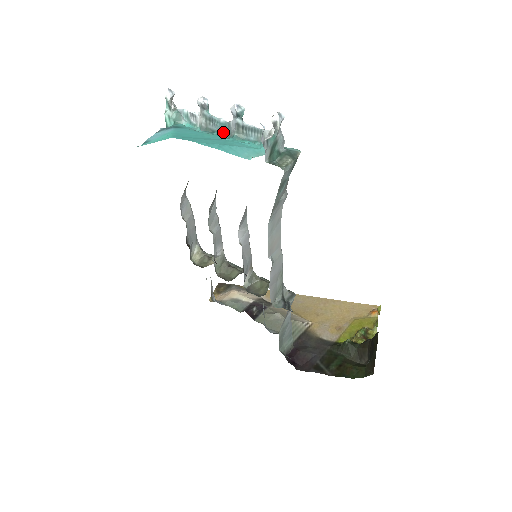
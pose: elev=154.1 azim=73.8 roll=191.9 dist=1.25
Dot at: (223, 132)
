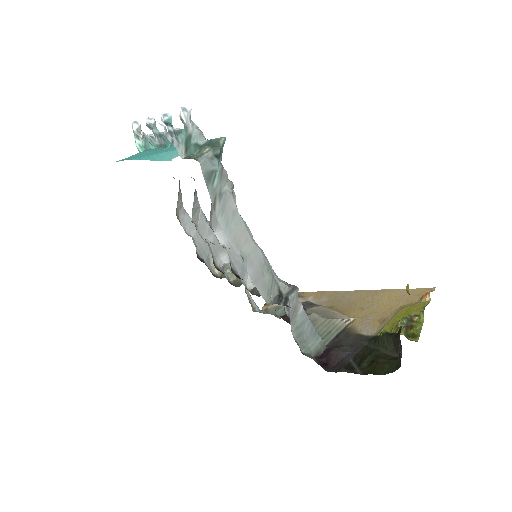
Dot at: (169, 143)
